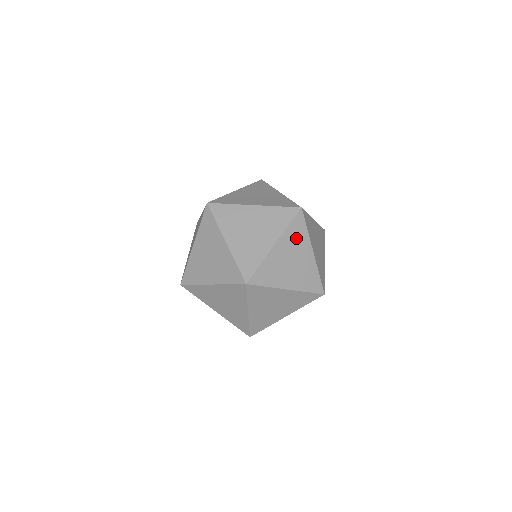
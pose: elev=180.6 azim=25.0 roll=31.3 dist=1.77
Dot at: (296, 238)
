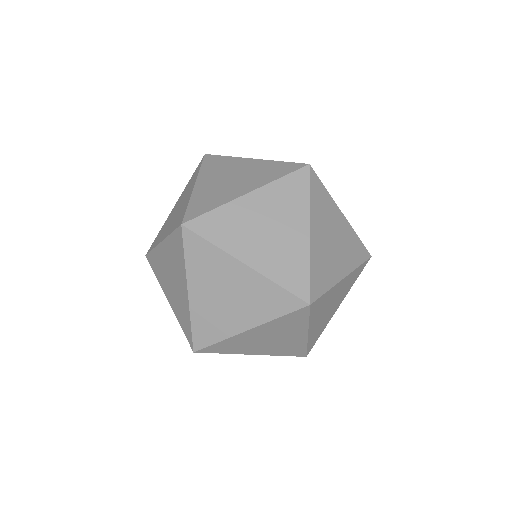
Dot at: (219, 167)
